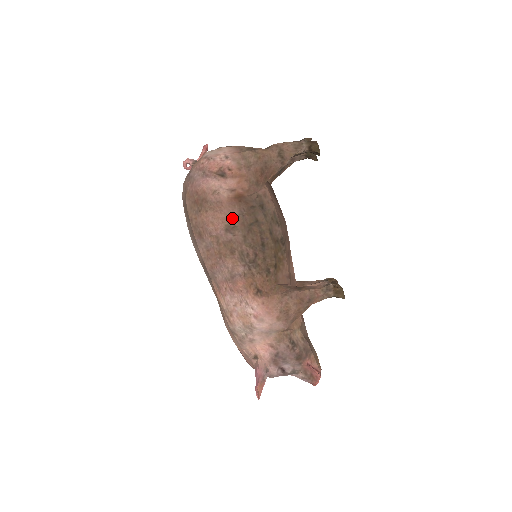
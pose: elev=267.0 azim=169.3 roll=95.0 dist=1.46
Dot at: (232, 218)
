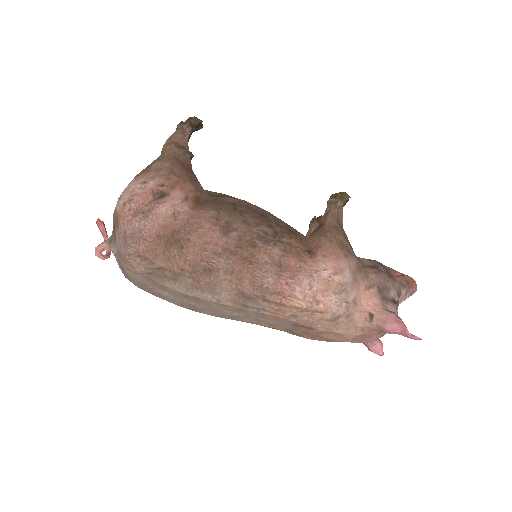
Dot at: (216, 219)
